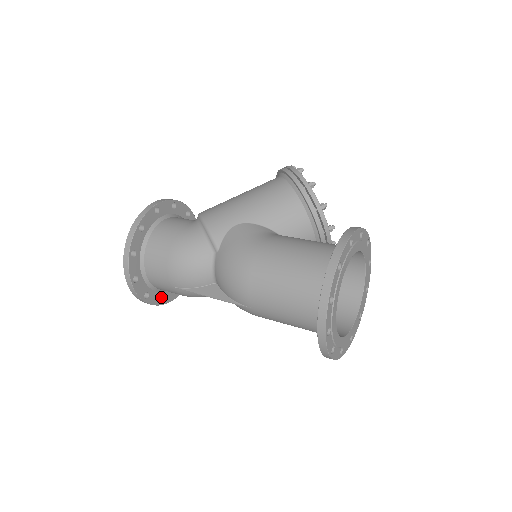
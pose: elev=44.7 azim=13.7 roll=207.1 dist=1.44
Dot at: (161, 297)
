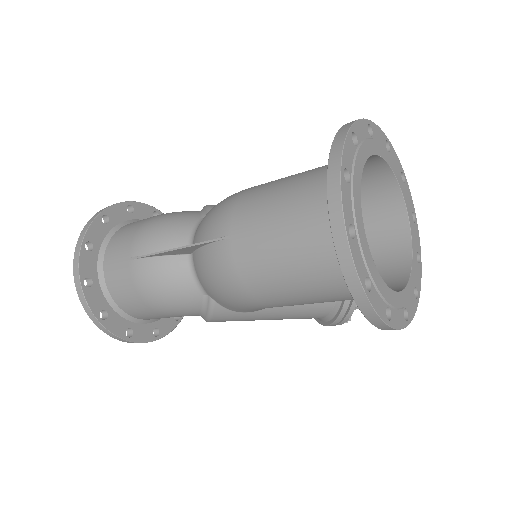
Dot at: (104, 317)
